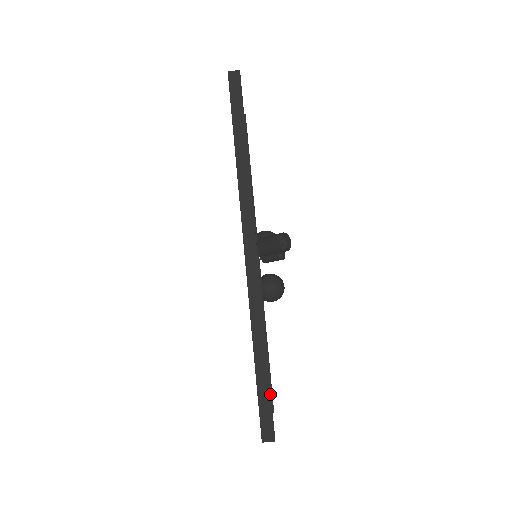
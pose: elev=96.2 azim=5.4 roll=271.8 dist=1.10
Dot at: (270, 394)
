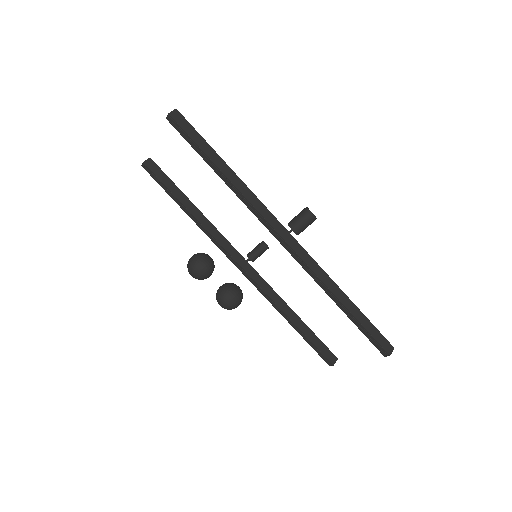
Dot at: (370, 322)
